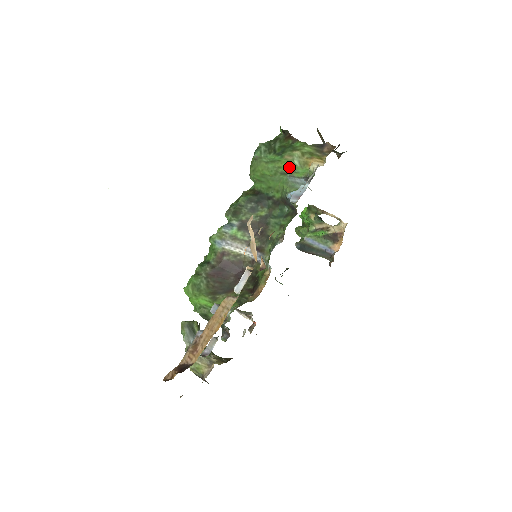
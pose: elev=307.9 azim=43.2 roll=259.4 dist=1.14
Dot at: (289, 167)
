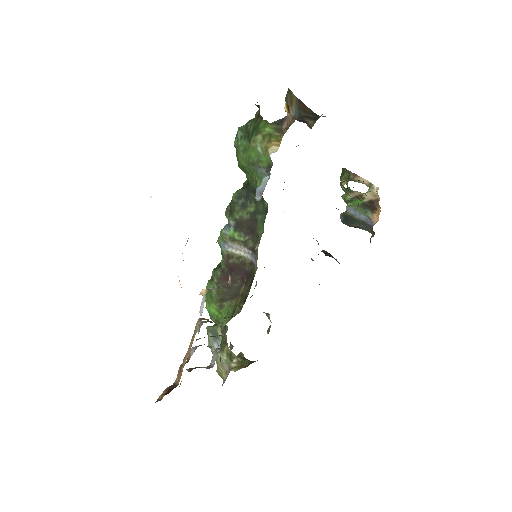
Dot at: (255, 156)
